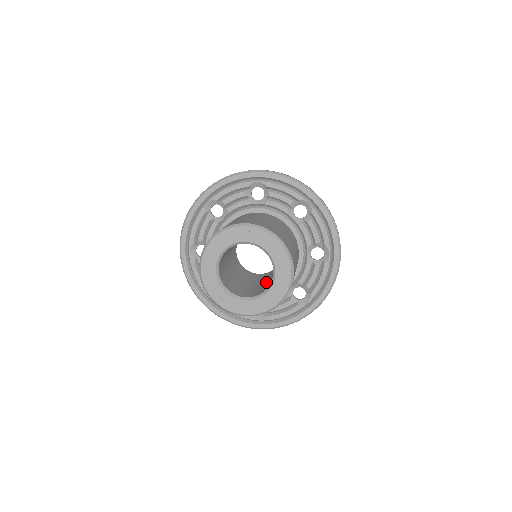
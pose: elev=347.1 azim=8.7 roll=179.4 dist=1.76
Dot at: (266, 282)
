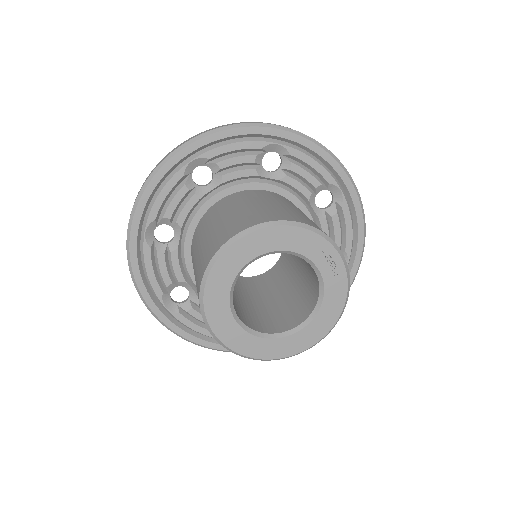
Dot at: (249, 303)
